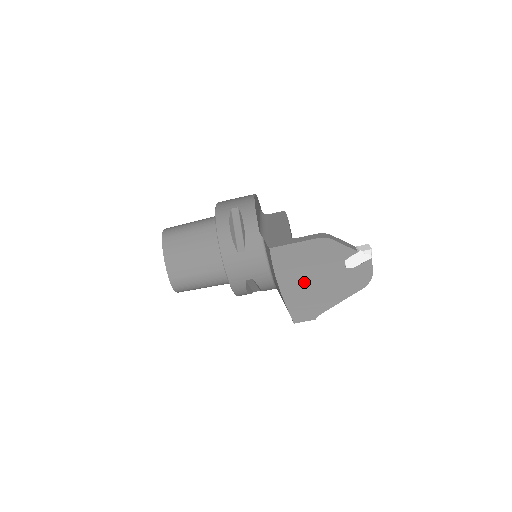
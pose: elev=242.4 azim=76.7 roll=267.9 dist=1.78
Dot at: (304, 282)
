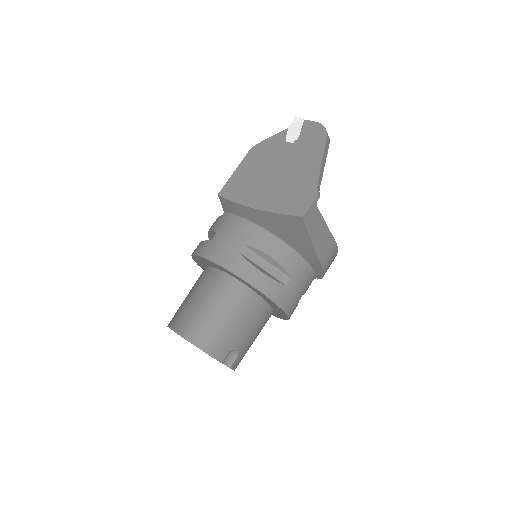
Dot at: (272, 184)
